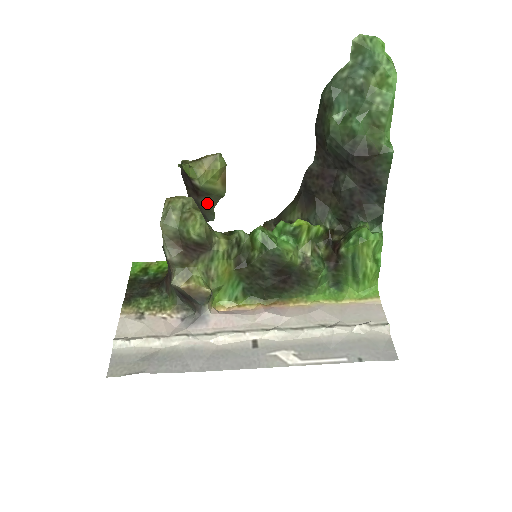
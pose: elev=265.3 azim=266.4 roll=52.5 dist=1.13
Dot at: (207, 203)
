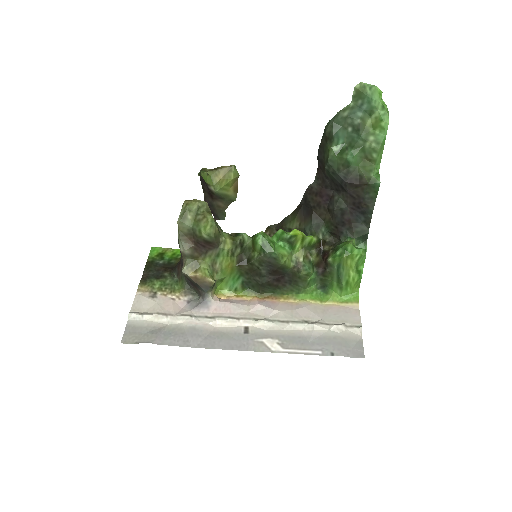
Dot at: (220, 205)
